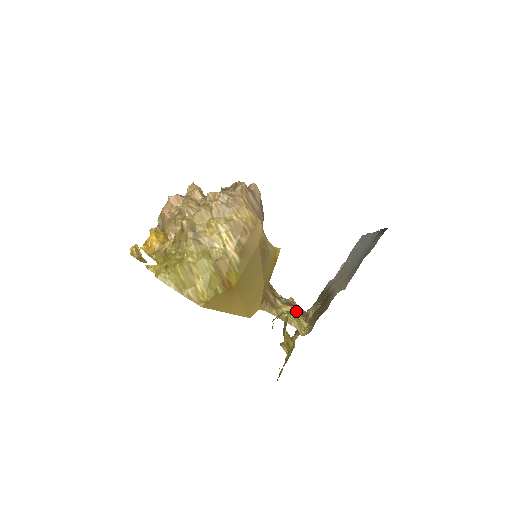
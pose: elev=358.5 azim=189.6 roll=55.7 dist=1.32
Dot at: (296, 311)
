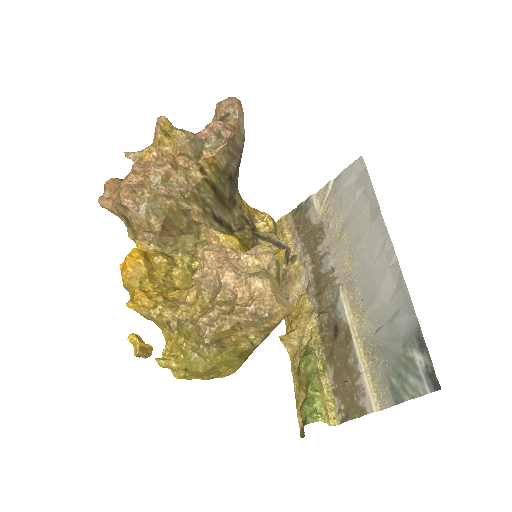
Dot at: (313, 361)
